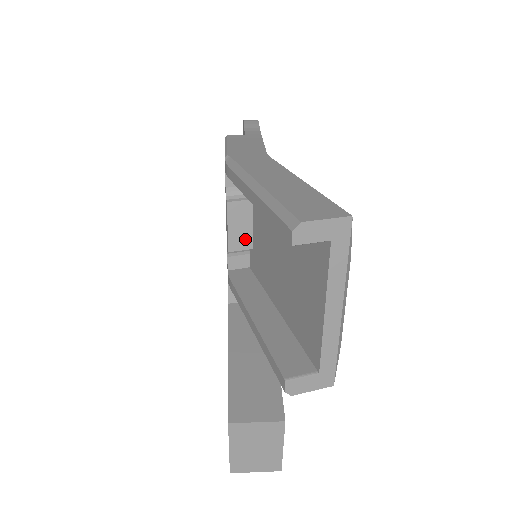
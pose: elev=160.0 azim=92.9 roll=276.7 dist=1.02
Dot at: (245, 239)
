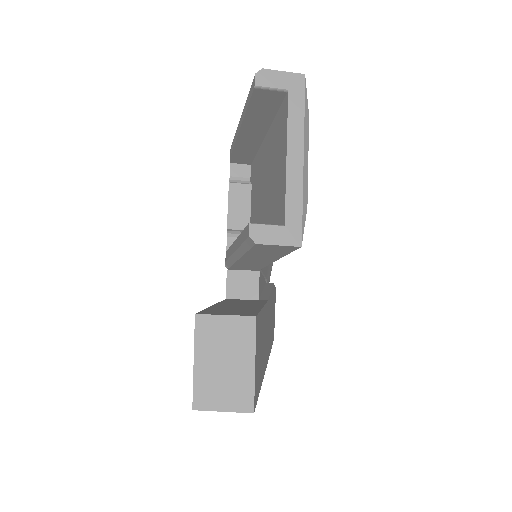
Dot at: (243, 220)
